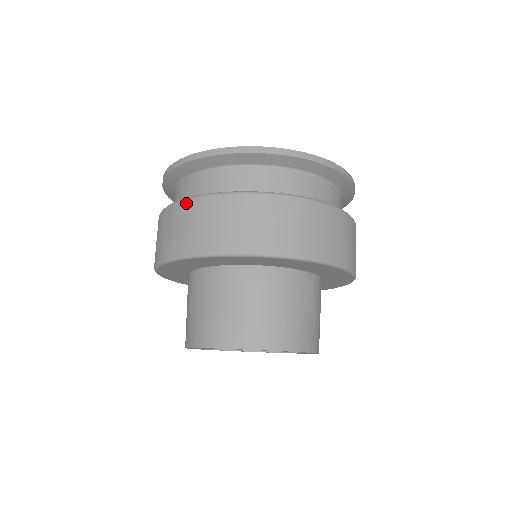
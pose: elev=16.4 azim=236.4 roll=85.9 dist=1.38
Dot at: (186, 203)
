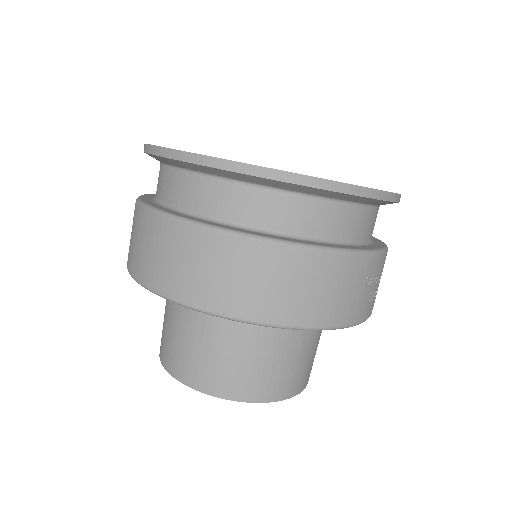
Dot at: occluded
